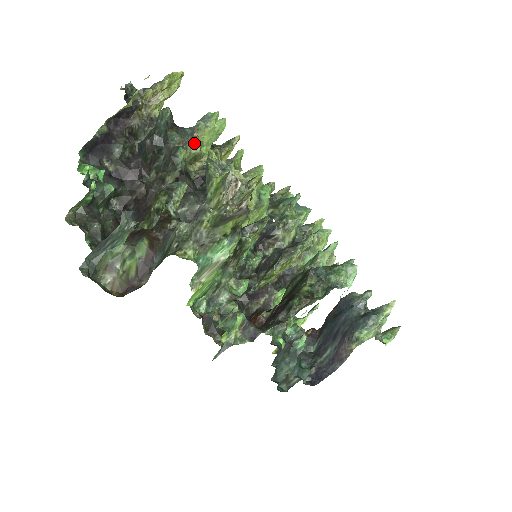
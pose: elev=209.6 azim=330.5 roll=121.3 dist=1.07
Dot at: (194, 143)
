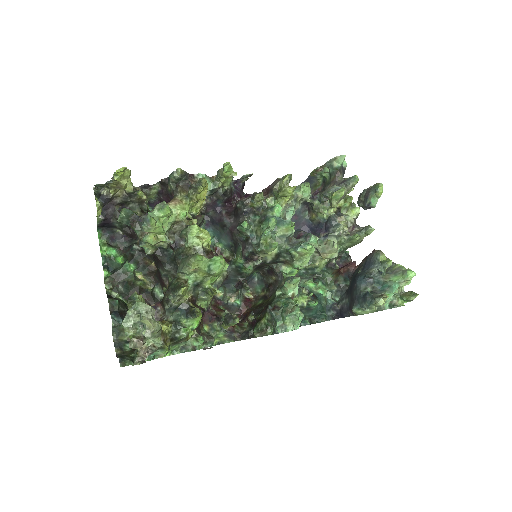
Dot at: (147, 242)
